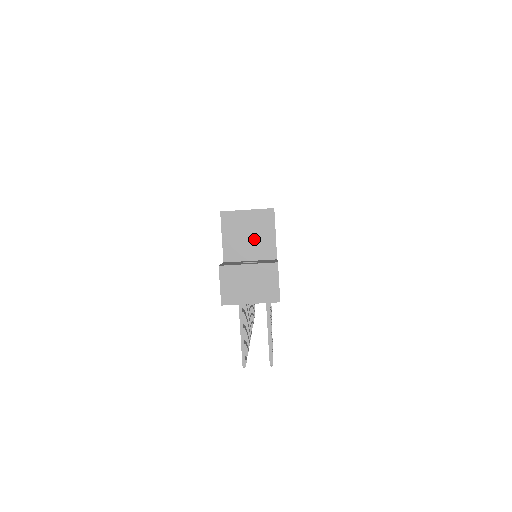
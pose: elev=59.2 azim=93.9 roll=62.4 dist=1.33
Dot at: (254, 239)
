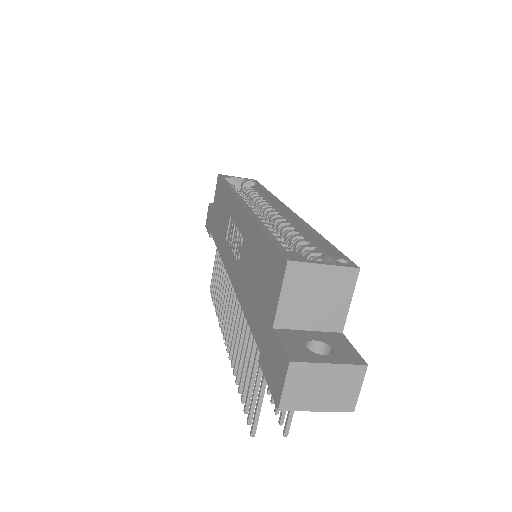
Dot at: (322, 304)
